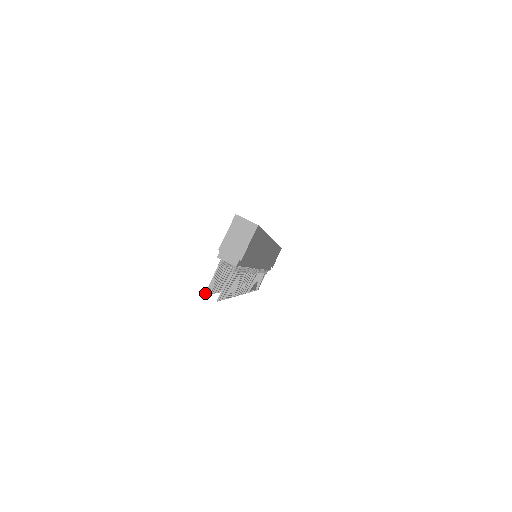
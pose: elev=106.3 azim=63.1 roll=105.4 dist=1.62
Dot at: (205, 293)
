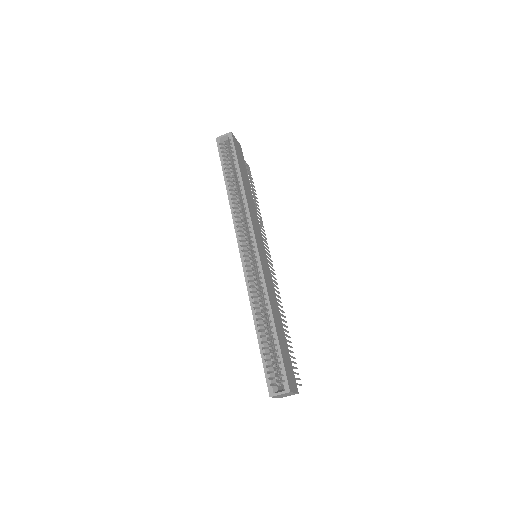
Dot at: occluded
